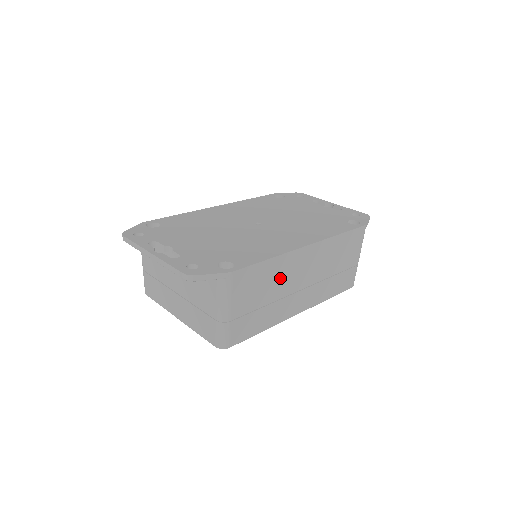
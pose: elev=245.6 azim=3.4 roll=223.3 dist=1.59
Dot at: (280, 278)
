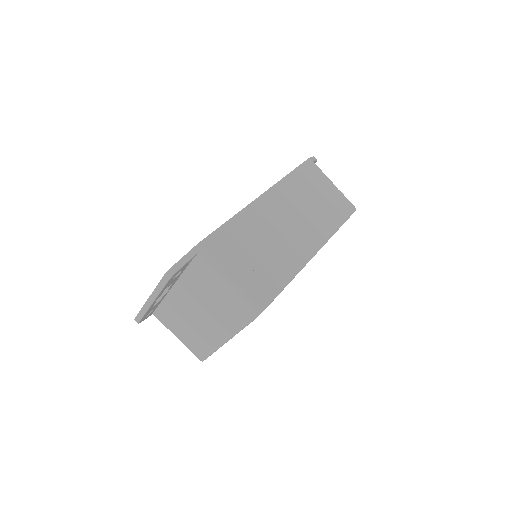
Dot at: (259, 230)
